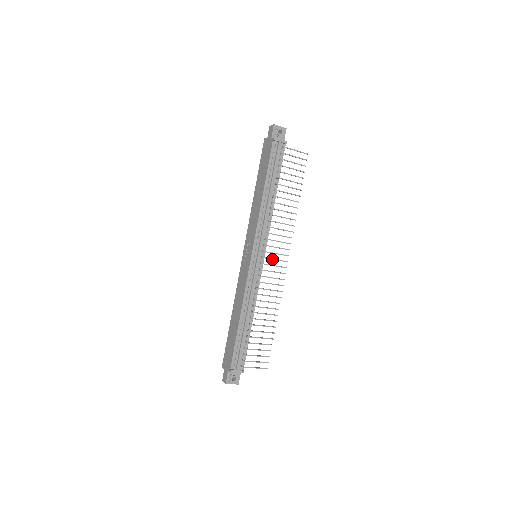
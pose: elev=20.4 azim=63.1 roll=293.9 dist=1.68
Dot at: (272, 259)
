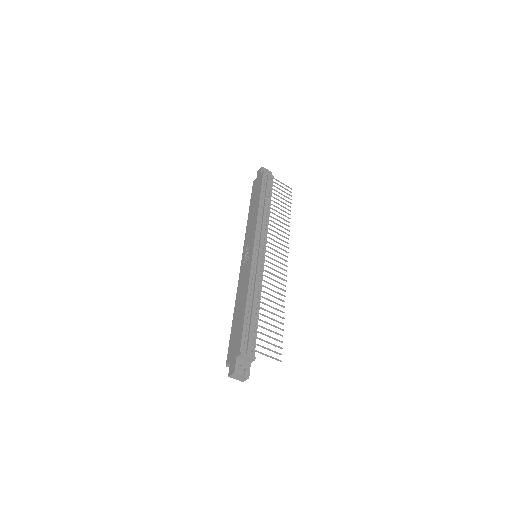
Dot at: (273, 254)
